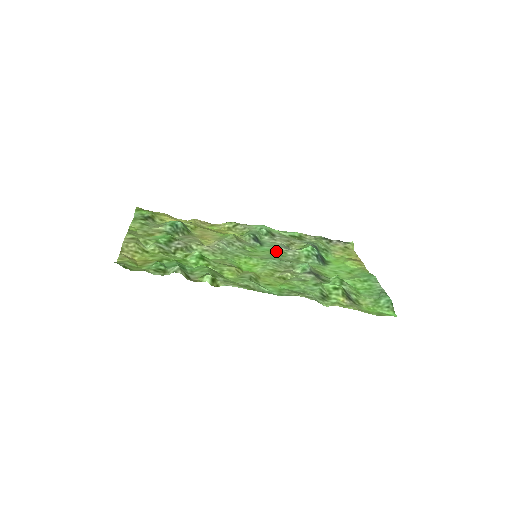
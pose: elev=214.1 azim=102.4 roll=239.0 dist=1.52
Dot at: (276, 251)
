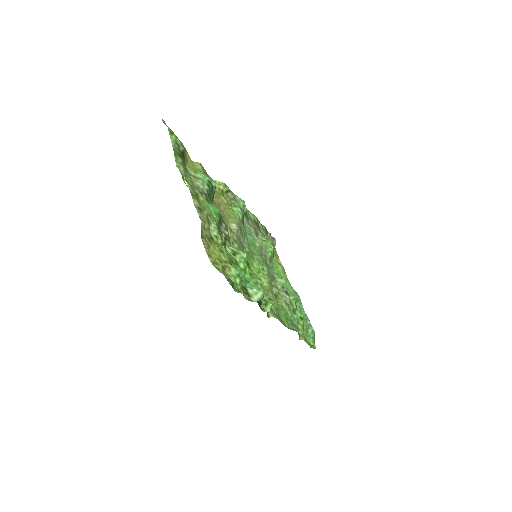
Dot at: (258, 247)
